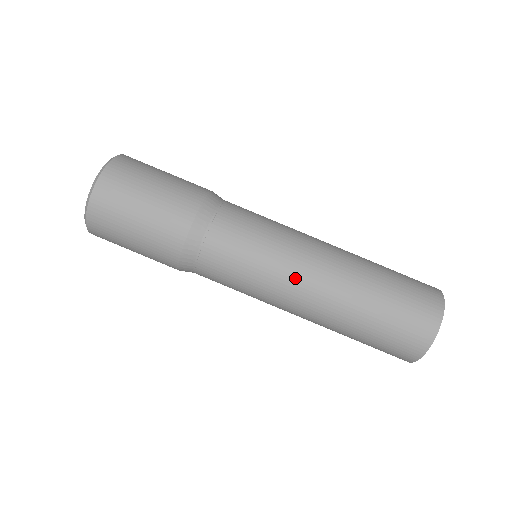
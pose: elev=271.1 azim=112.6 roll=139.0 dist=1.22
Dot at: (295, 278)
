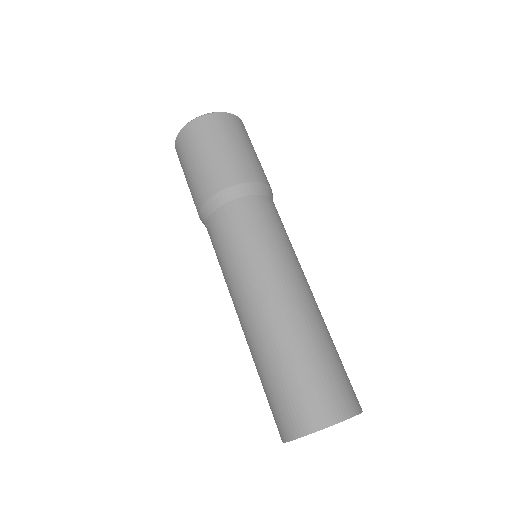
Dot at: (298, 273)
